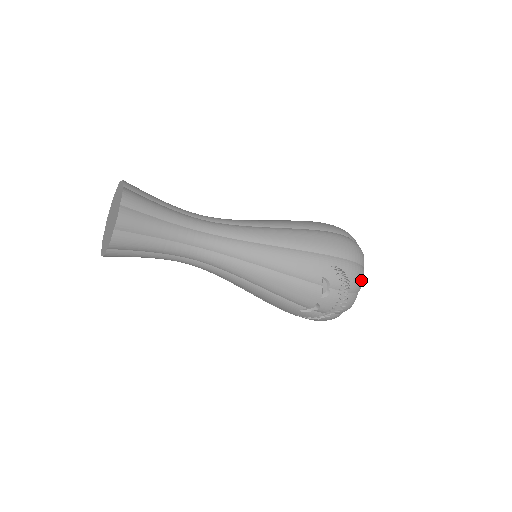
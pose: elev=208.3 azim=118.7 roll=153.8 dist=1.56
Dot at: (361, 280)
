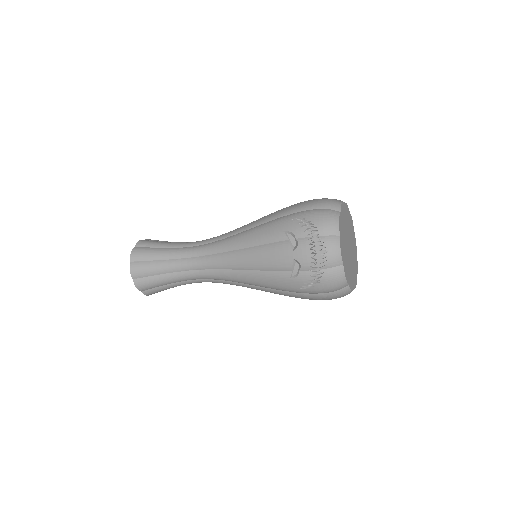
Dot at: (333, 221)
